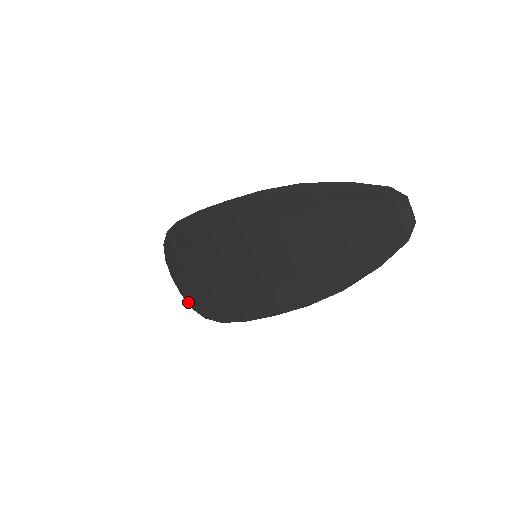
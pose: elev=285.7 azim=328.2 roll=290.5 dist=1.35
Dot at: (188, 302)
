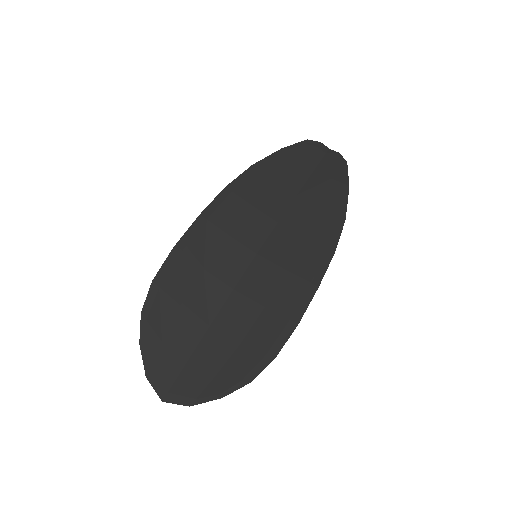
Dot at: (212, 398)
